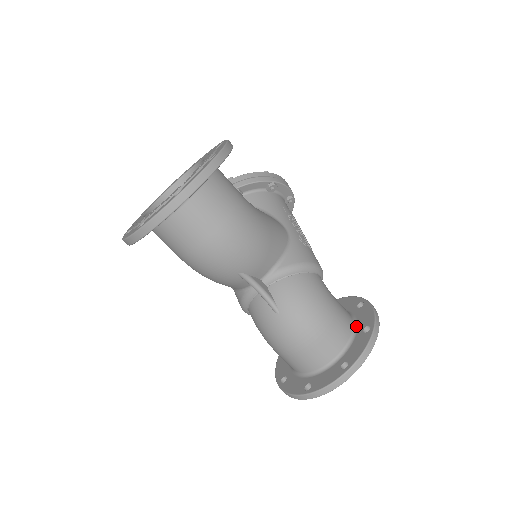
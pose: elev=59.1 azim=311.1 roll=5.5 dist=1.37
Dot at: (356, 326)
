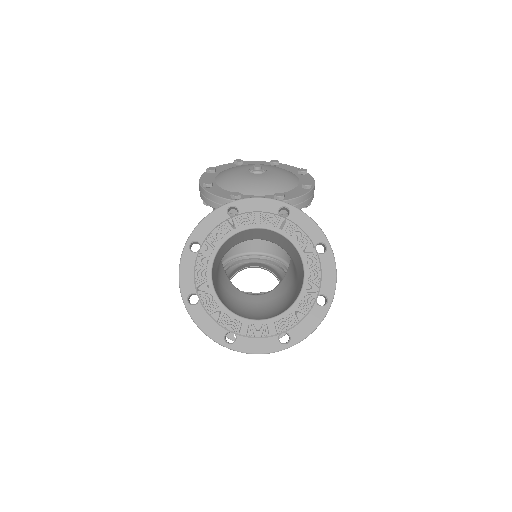
Dot at: occluded
